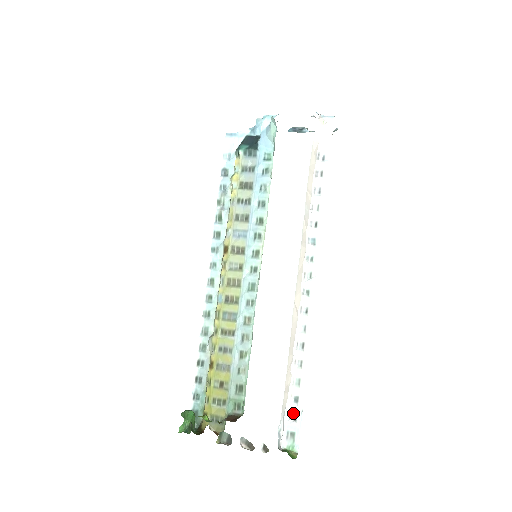
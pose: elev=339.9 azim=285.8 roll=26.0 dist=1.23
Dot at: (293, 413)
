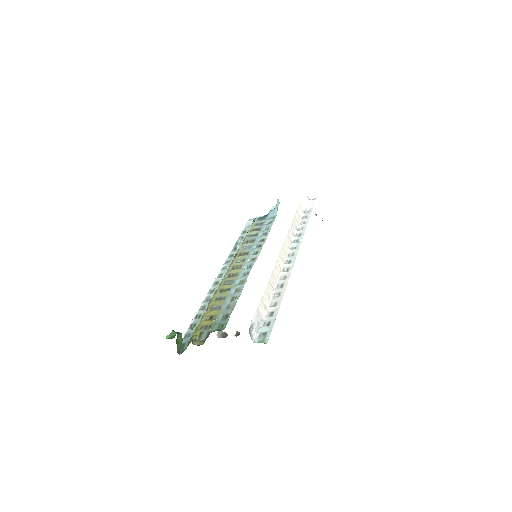
Dot at: (267, 322)
